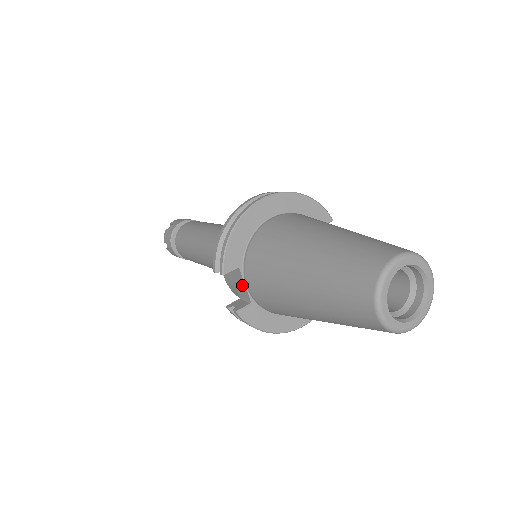
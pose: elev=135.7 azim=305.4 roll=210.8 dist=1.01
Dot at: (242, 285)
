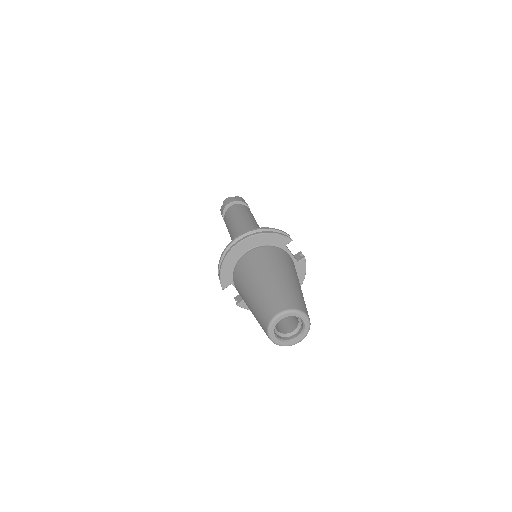
Dot at: occluded
